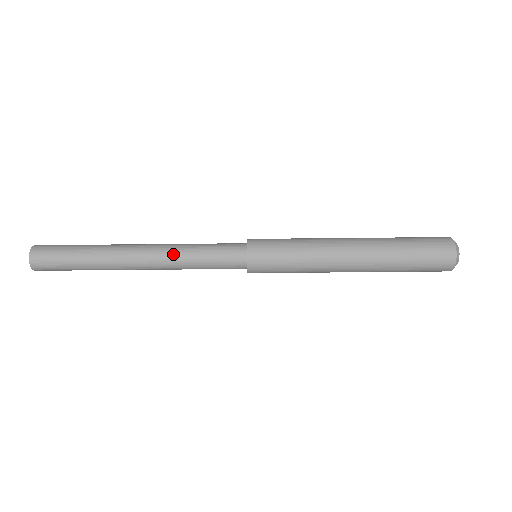
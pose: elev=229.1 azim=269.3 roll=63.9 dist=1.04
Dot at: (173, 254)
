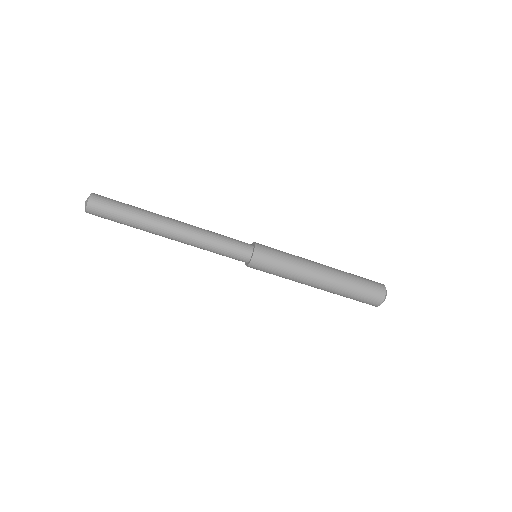
Dot at: (200, 237)
